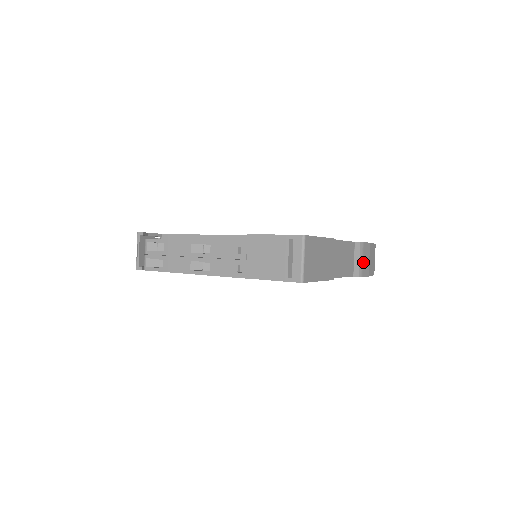
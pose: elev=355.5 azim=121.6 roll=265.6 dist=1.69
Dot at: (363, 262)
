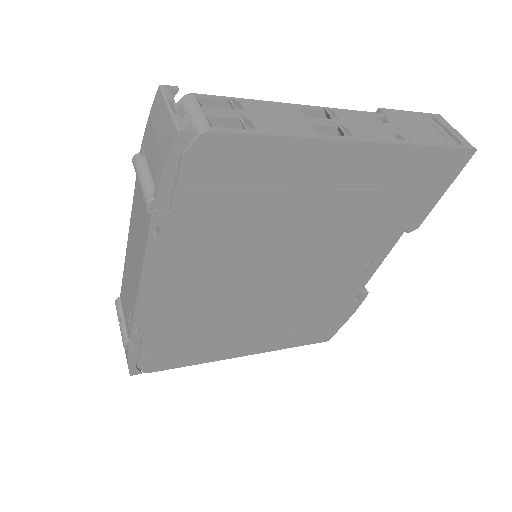
Dot at: occluded
